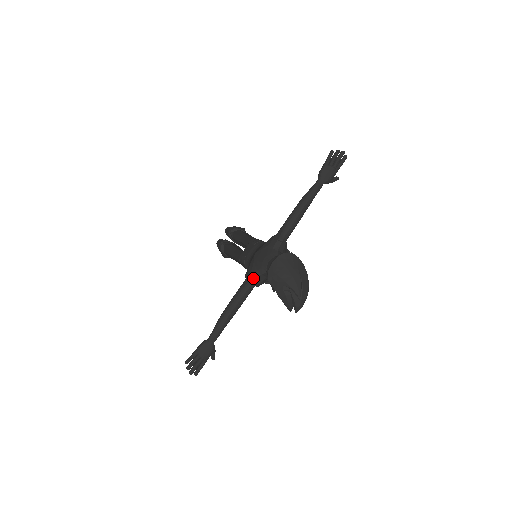
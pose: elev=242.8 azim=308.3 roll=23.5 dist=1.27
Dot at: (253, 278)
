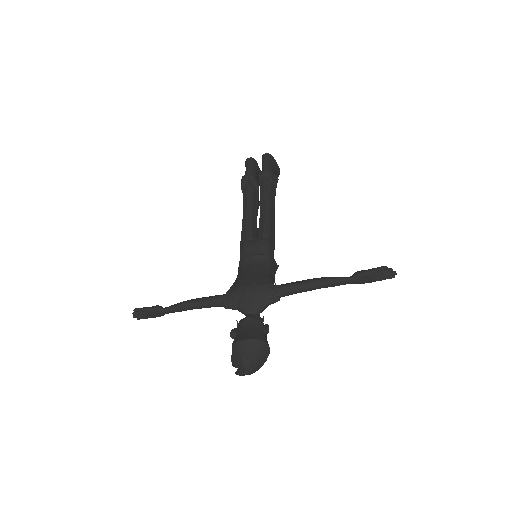
Dot at: (230, 306)
